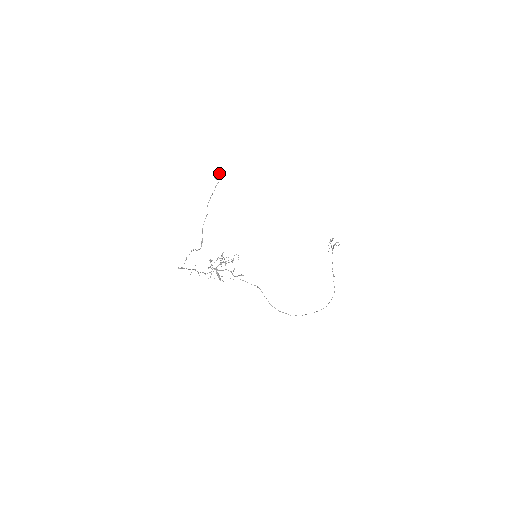
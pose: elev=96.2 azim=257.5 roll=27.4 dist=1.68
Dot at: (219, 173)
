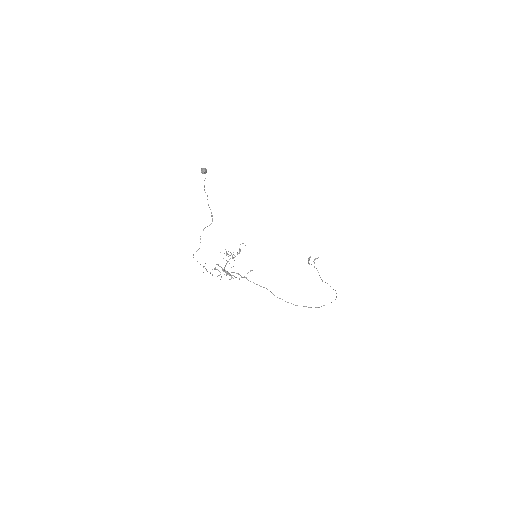
Dot at: (205, 168)
